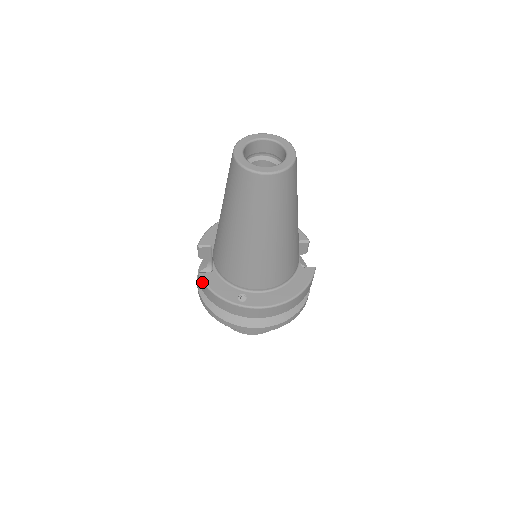
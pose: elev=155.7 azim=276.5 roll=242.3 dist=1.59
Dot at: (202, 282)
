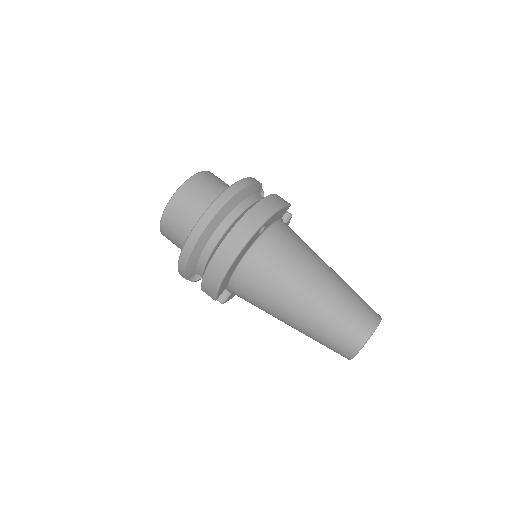
Dot at: (225, 302)
